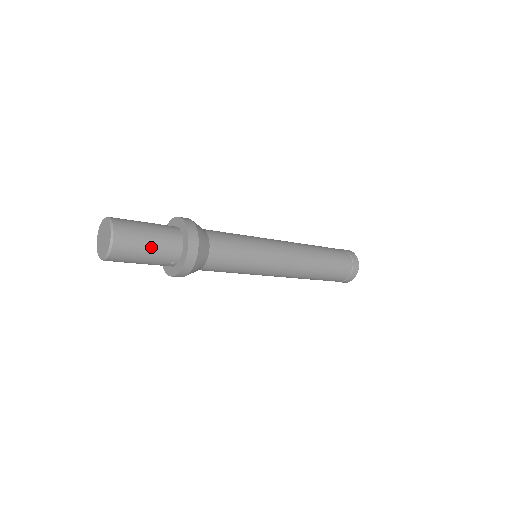
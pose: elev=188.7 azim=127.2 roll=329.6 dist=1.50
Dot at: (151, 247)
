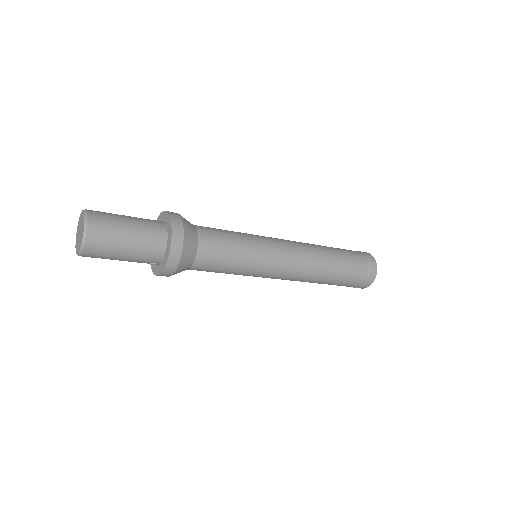
Dot at: (128, 250)
